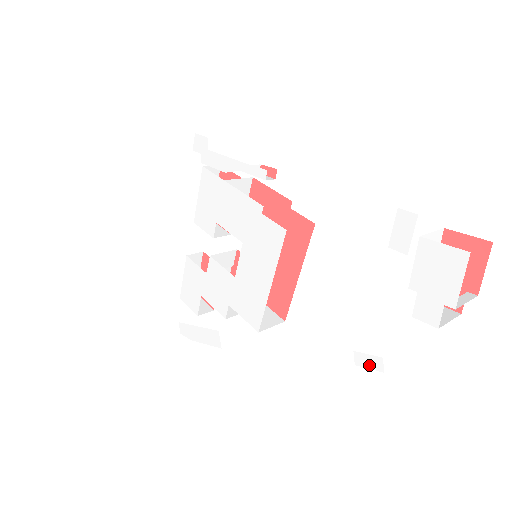
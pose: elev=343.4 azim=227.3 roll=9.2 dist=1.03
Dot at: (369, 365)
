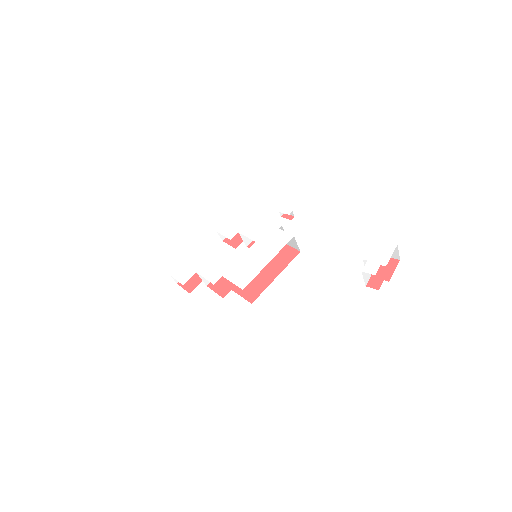
Dot at: (327, 298)
